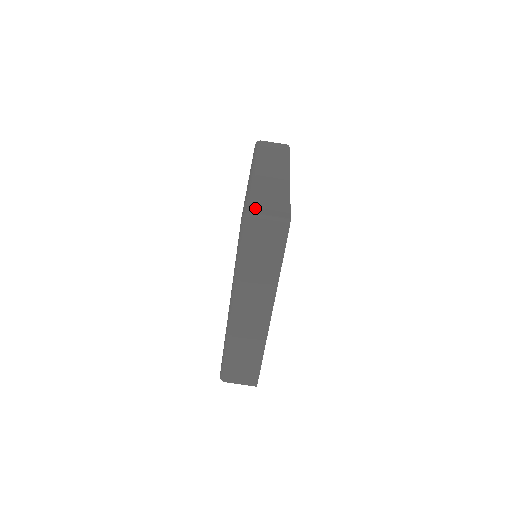
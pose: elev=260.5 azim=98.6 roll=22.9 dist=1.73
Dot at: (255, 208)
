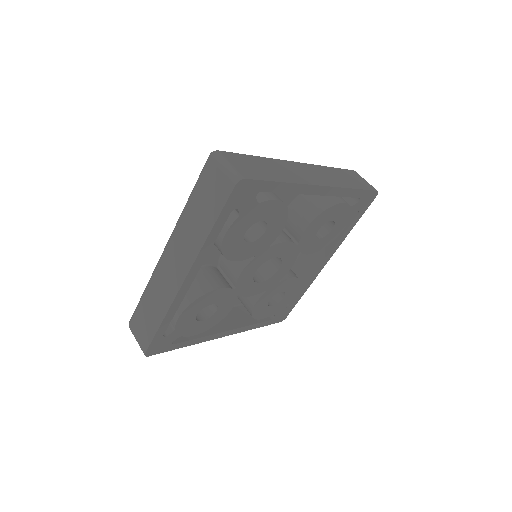
Dot at: (232, 155)
